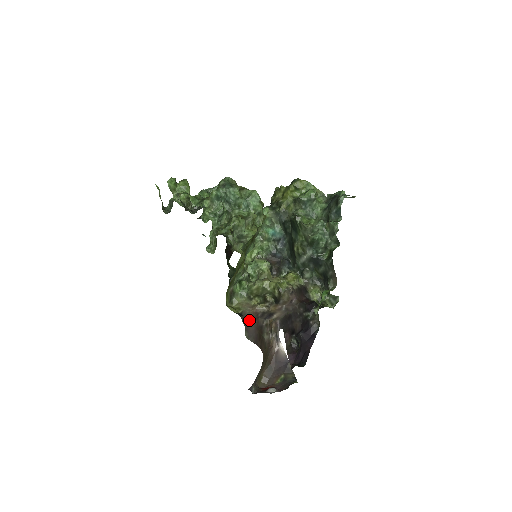
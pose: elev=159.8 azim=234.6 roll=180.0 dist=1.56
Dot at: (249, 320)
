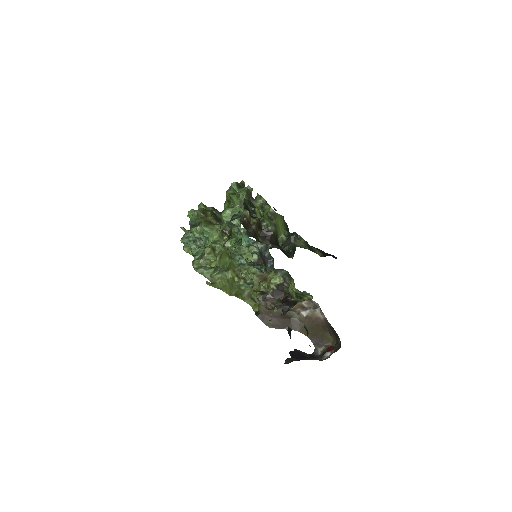
Dot at: (266, 315)
